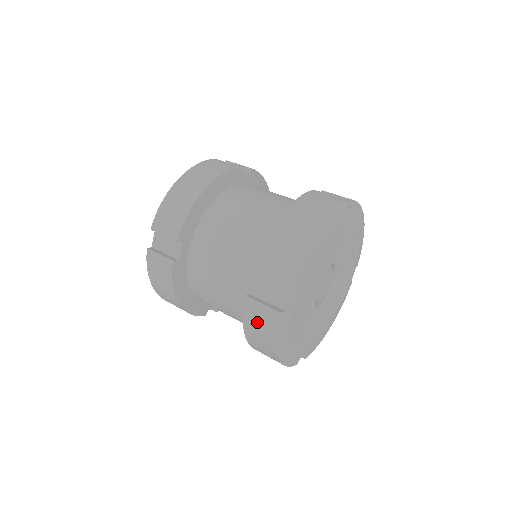
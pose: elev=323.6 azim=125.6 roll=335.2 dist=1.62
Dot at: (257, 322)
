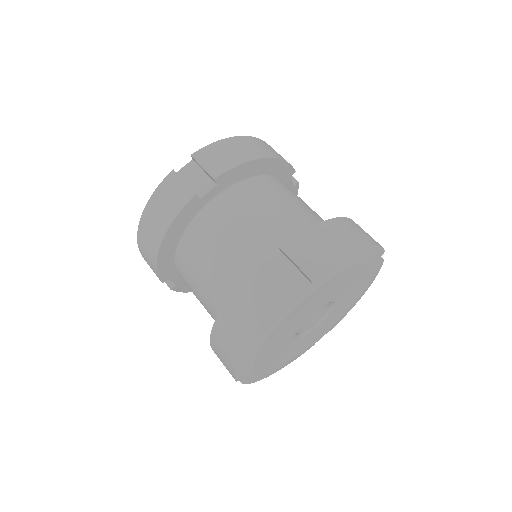
Dot at: (254, 297)
